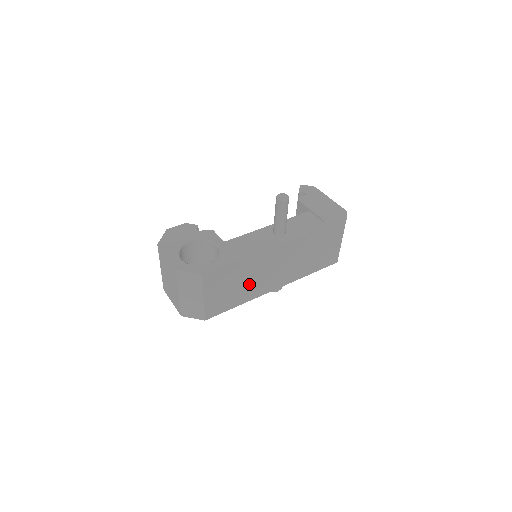
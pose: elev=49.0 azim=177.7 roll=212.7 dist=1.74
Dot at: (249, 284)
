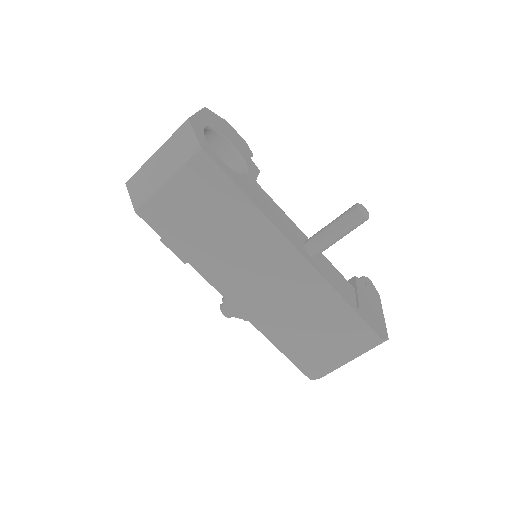
Dot at: (219, 246)
